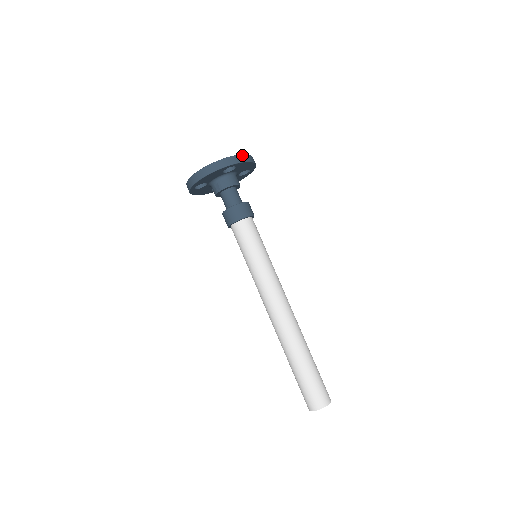
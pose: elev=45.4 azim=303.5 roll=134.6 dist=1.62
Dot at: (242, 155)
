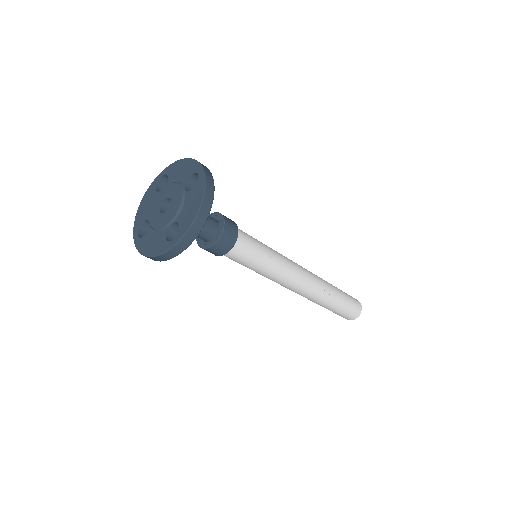
Dot at: (191, 228)
